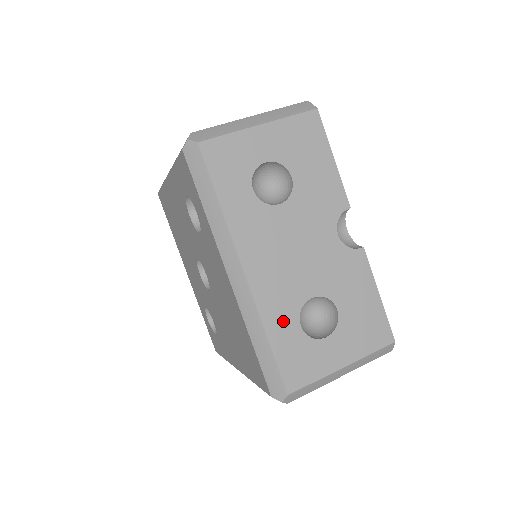
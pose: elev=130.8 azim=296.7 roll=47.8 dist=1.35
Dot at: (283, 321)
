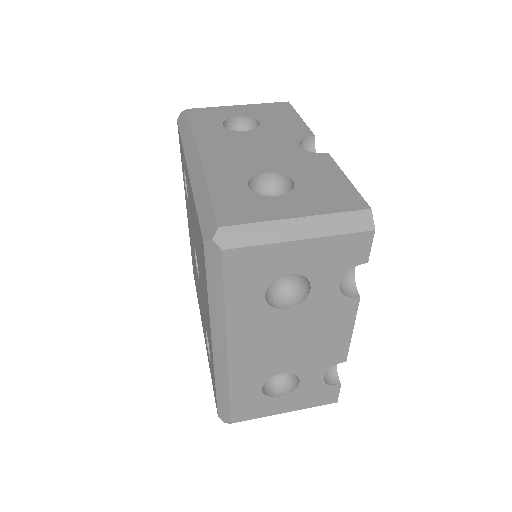
Dot at: (229, 182)
